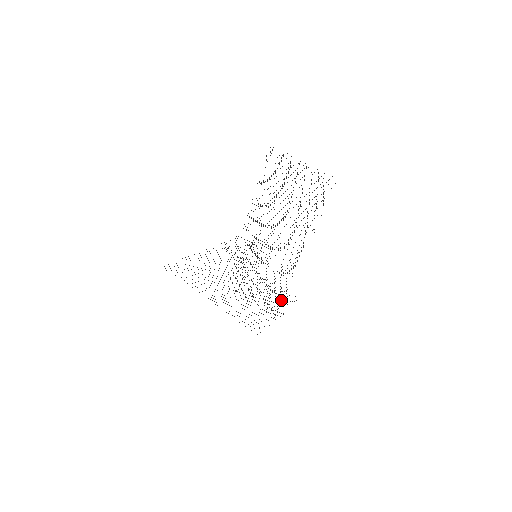
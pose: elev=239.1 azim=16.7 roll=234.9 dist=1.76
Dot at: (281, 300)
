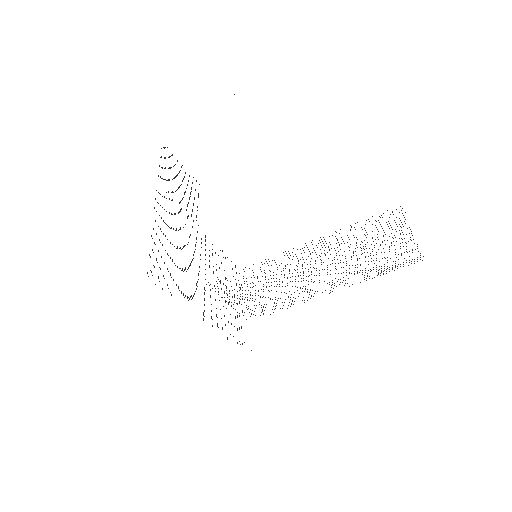
Dot at: occluded
